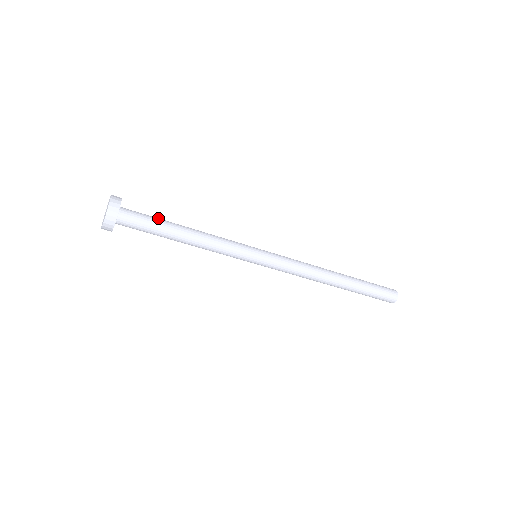
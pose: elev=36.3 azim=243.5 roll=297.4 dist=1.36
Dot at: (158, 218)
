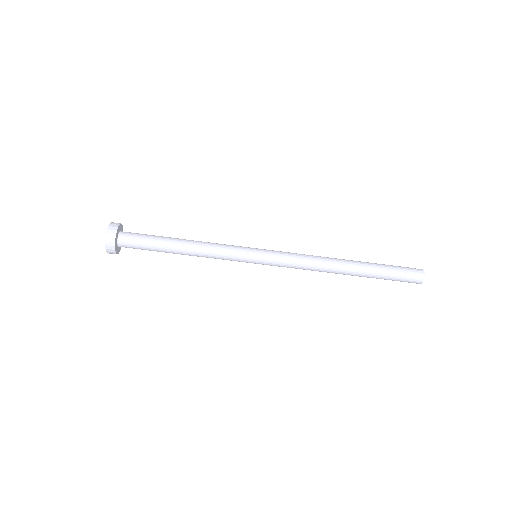
Dot at: occluded
